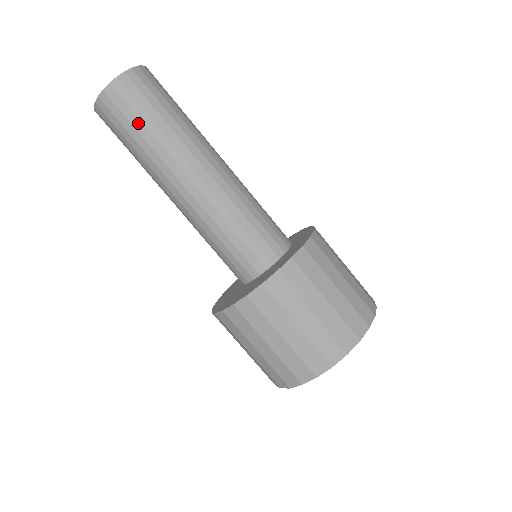
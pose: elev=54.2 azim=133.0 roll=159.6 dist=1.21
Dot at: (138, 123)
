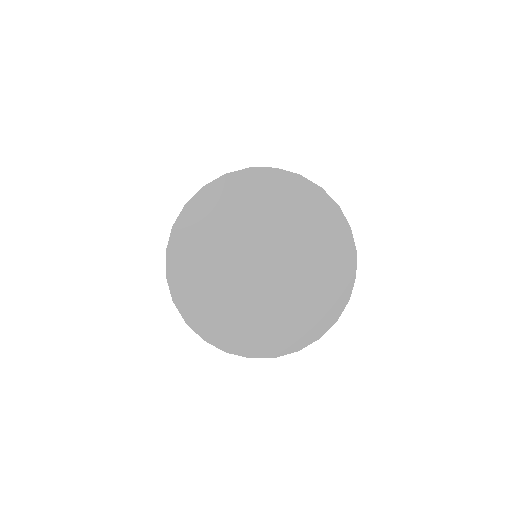
Dot at: occluded
